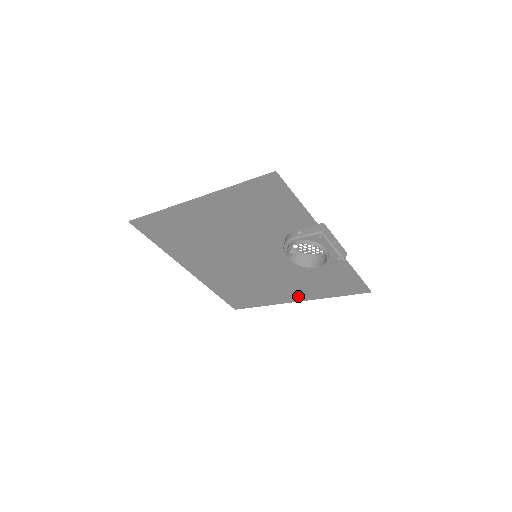
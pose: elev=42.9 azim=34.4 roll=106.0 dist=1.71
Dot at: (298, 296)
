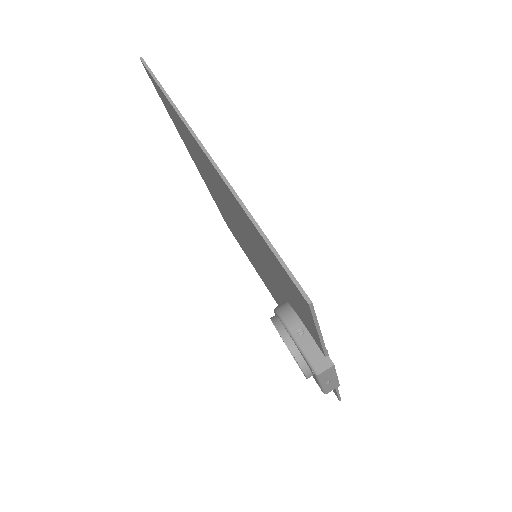
Dot at: occluded
